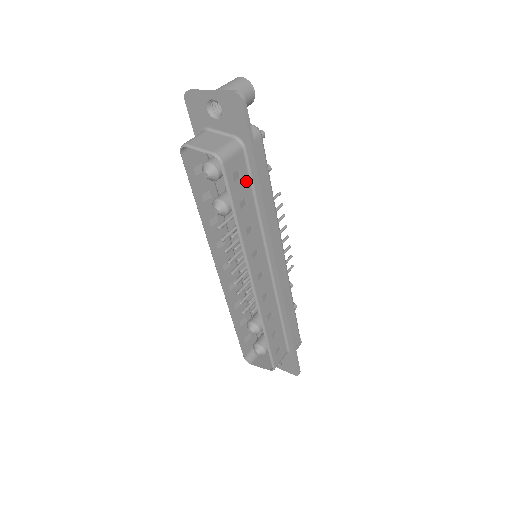
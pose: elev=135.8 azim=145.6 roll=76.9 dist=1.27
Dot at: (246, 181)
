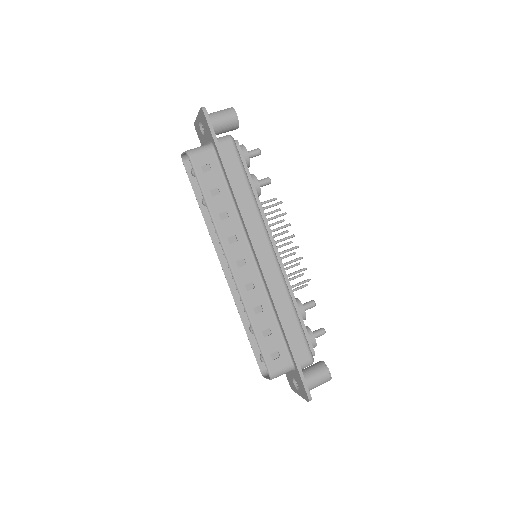
Dot at: (218, 175)
